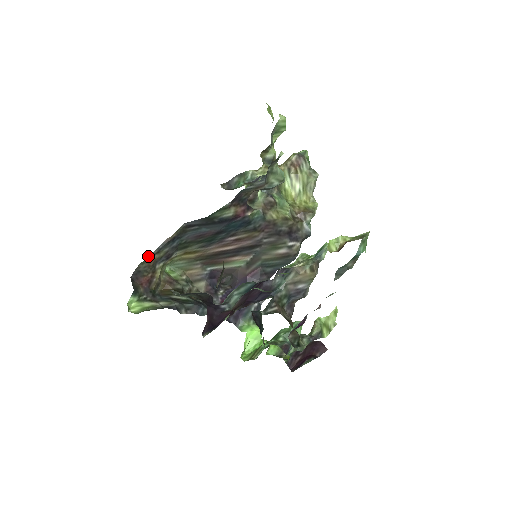
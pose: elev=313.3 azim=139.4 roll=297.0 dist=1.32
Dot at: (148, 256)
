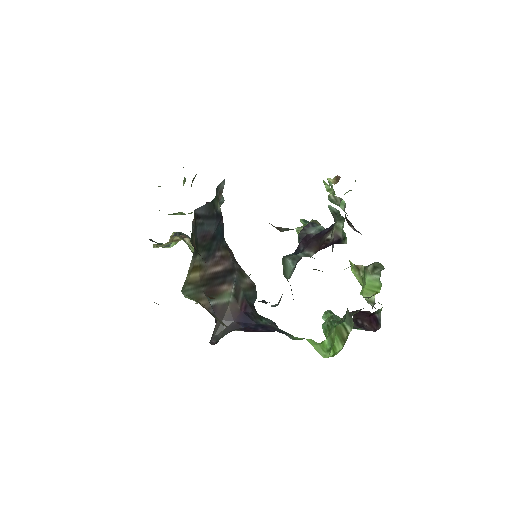
Dot at: (191, 234)
